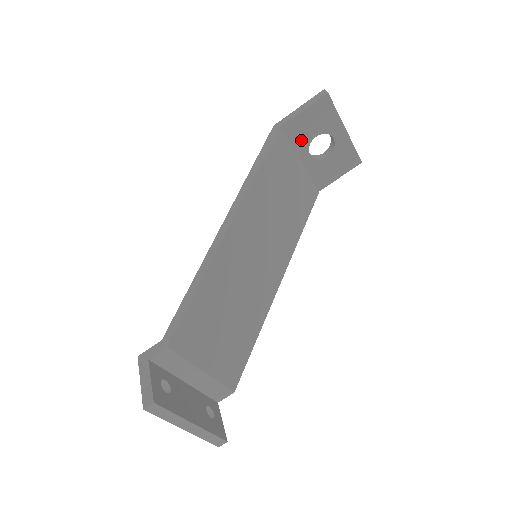
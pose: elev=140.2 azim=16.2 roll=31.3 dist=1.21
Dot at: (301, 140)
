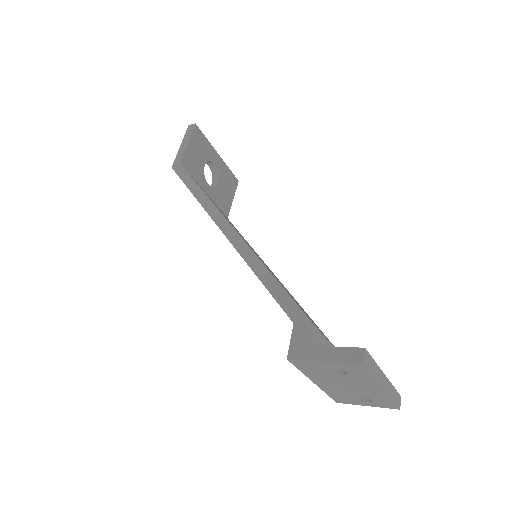
Dot at: (197, 172)
